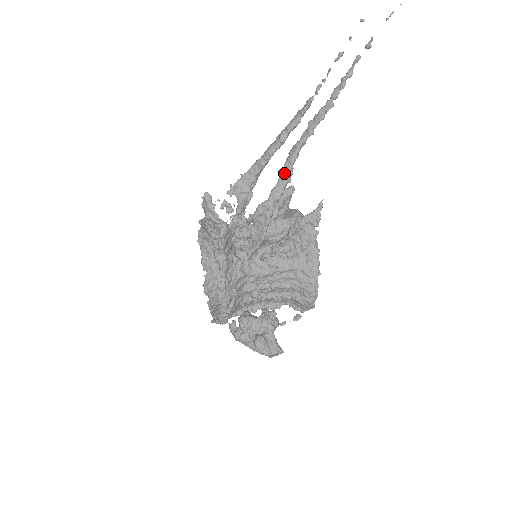
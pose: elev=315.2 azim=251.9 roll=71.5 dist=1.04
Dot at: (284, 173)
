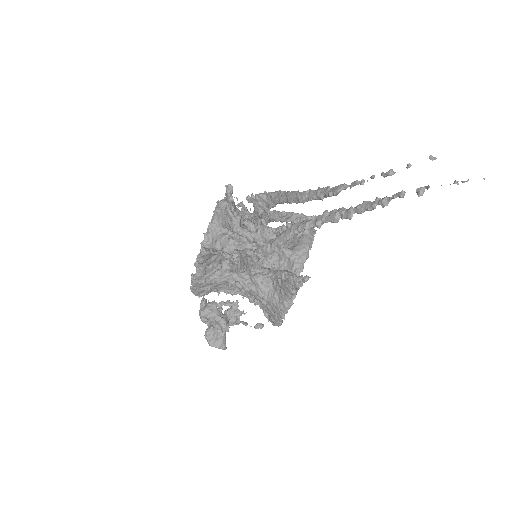
Dot at: (275, 243)
